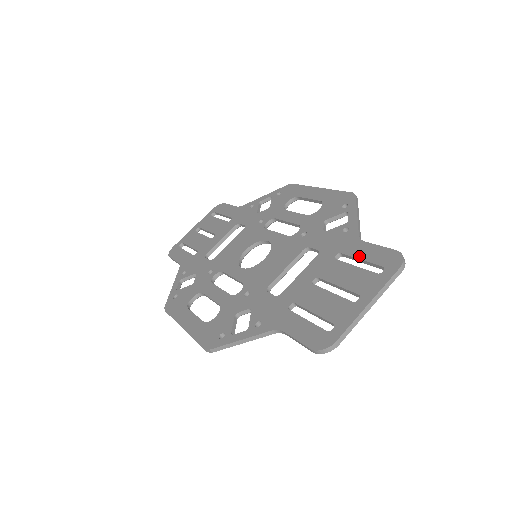
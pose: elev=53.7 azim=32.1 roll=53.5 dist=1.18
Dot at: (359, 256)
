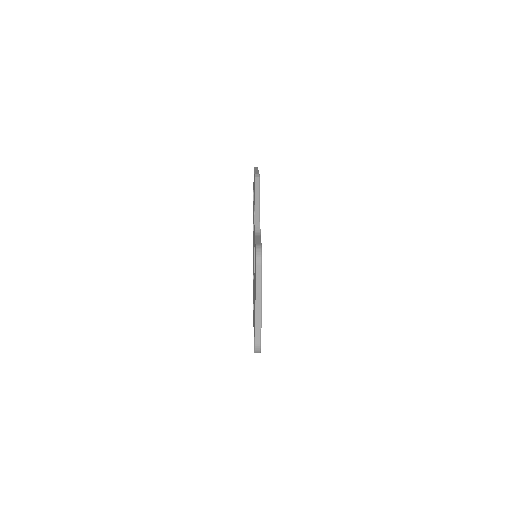
Dot at: occluded
